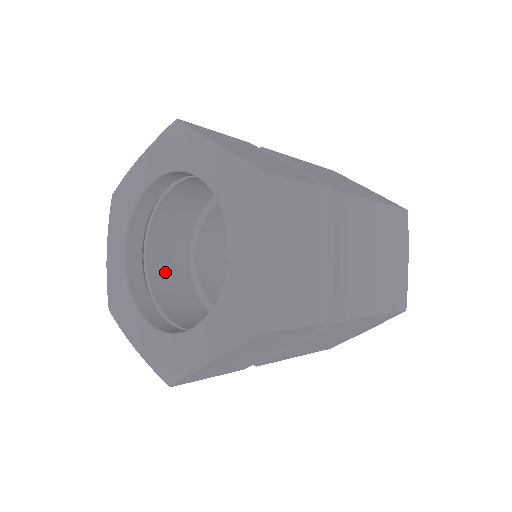
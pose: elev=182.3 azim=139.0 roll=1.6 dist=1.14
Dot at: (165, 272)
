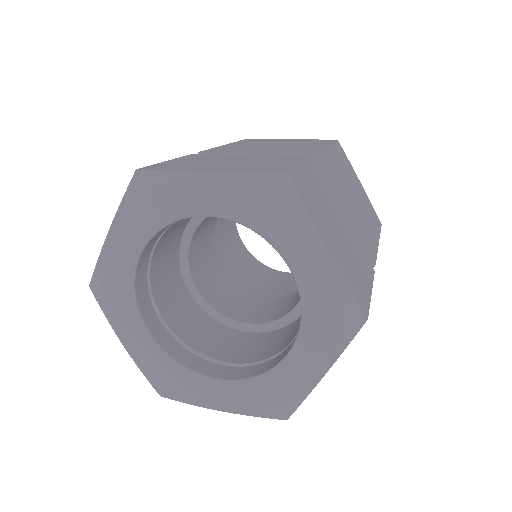
Dot at: (163, 256)
